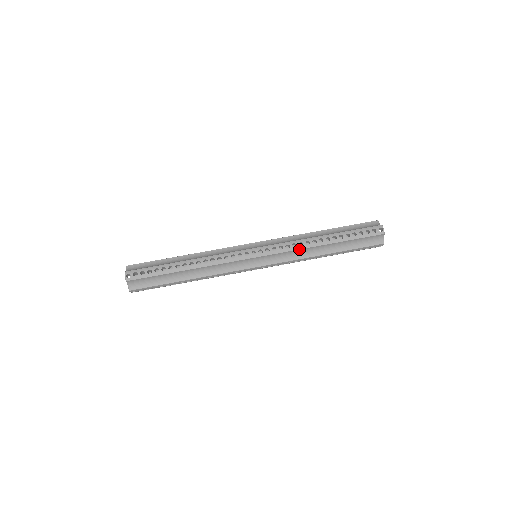
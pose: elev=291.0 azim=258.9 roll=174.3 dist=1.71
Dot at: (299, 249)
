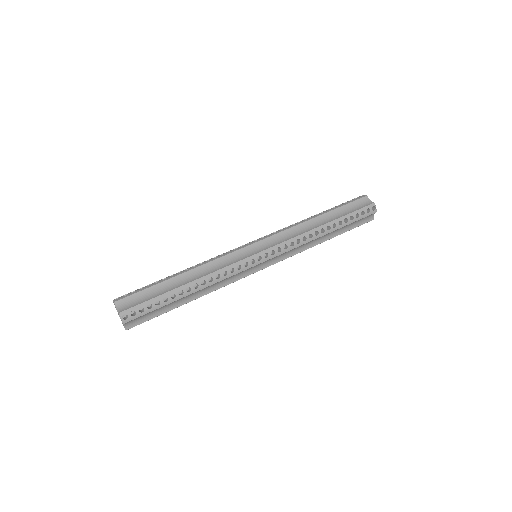
Dot at: (293, 227)
